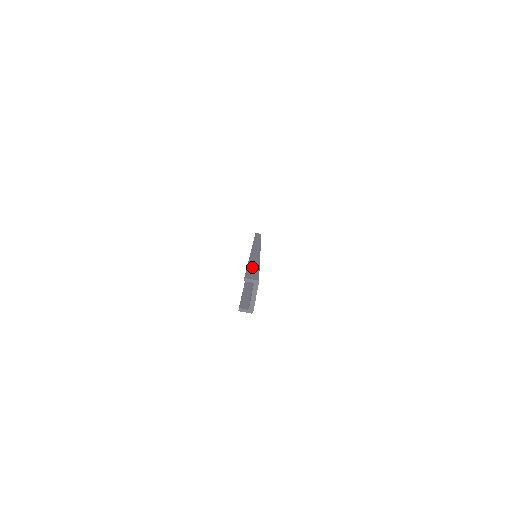
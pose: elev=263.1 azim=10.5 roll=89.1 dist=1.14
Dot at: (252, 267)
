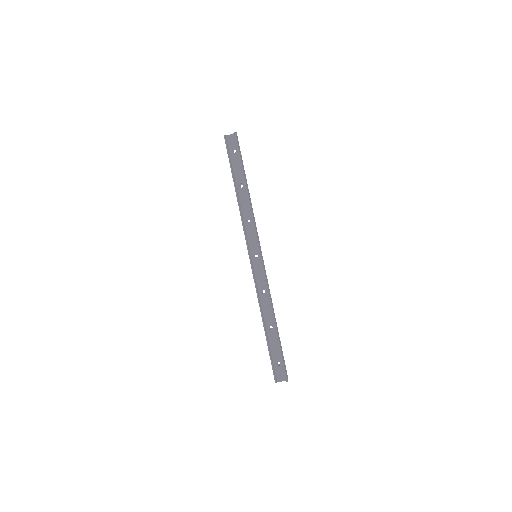
Dot at: (282, 351)
